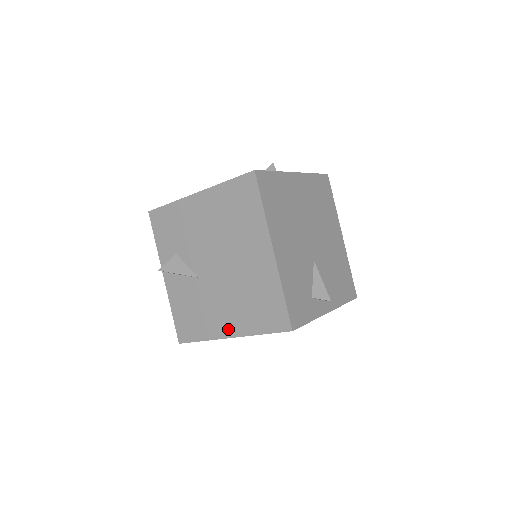
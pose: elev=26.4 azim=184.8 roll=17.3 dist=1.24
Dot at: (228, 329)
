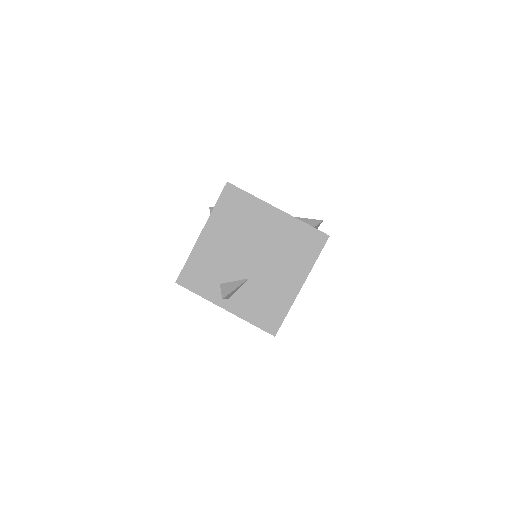
Dot at: (296, 283)
